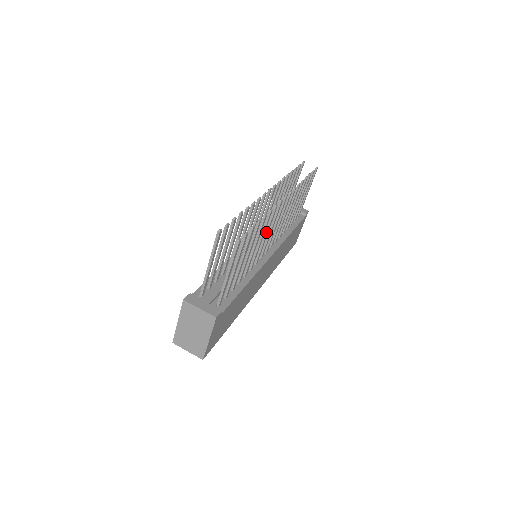
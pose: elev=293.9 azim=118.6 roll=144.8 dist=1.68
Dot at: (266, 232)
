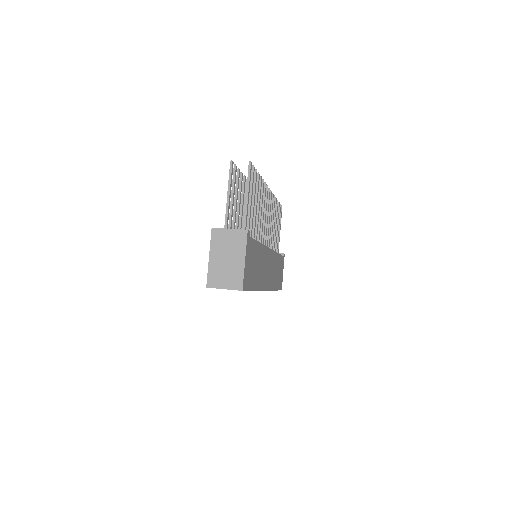
Dot at: (262, 209)
